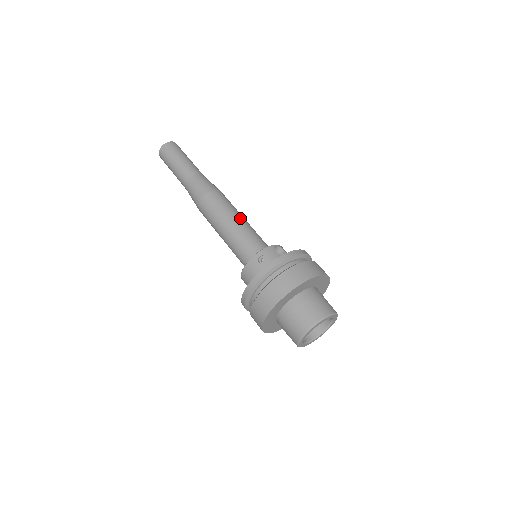
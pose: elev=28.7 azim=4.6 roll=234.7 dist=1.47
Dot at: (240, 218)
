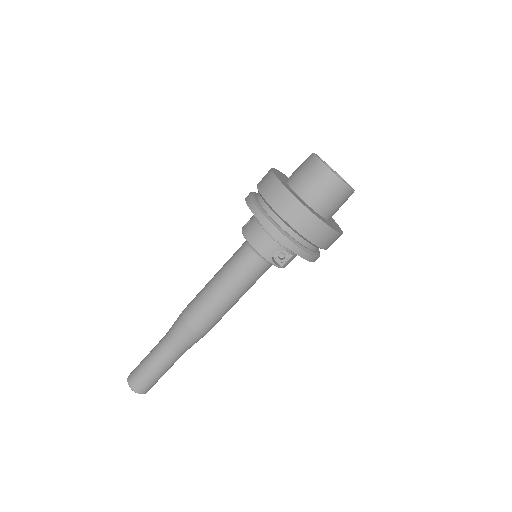
Dot at: occluded
